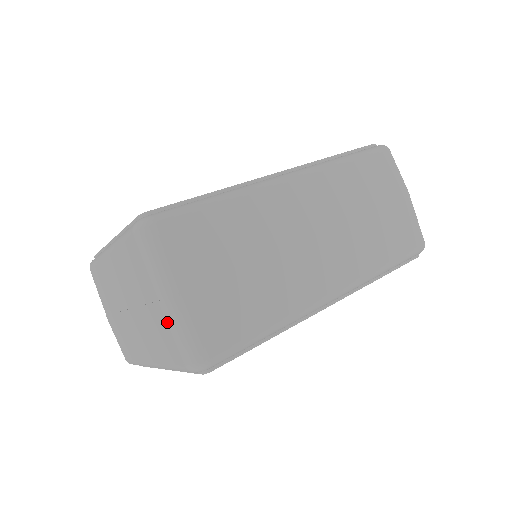
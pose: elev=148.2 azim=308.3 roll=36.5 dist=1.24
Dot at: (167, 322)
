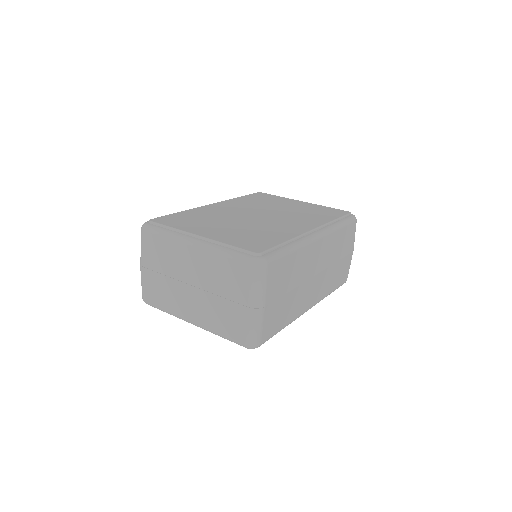
Dot at: (247, 320)
